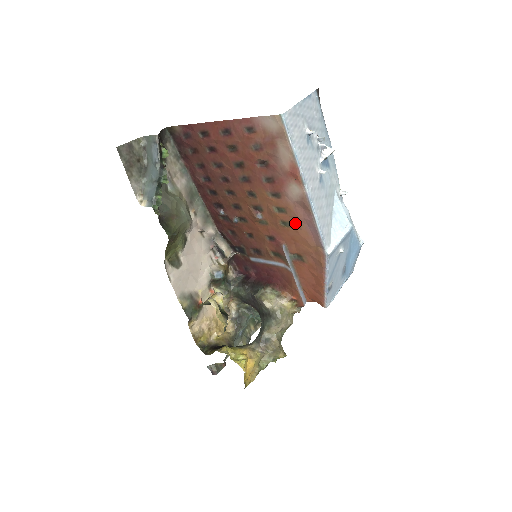
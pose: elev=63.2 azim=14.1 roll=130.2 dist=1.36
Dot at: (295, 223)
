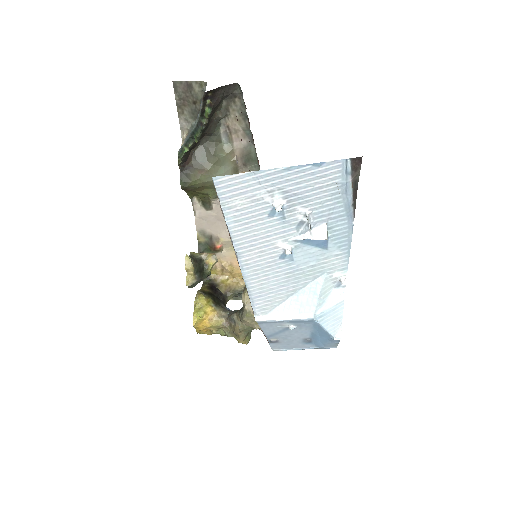
Dot at: occluded
